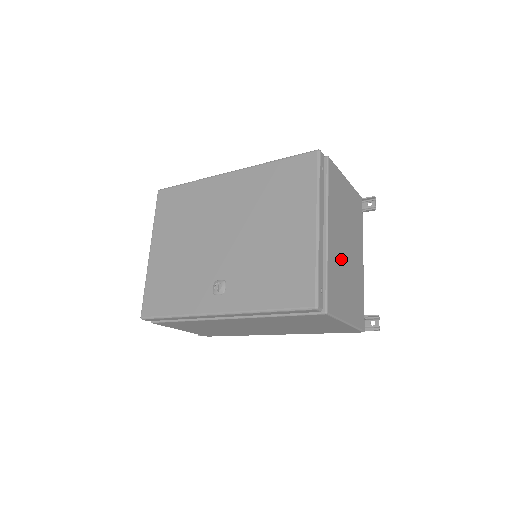
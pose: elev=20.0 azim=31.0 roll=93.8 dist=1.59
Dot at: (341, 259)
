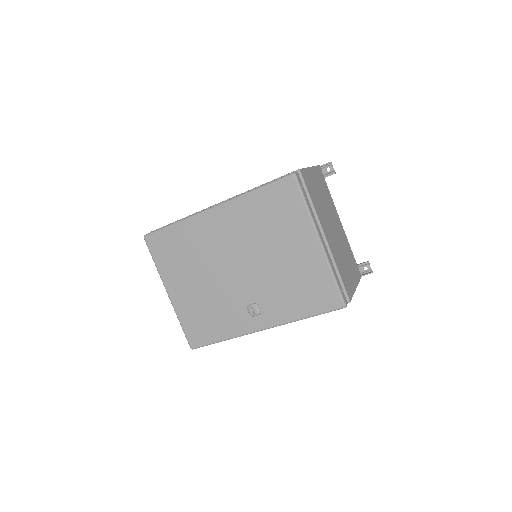
Dot at: (336, 245)
